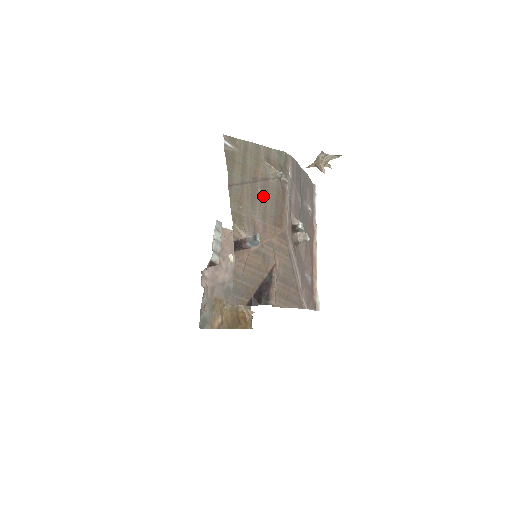
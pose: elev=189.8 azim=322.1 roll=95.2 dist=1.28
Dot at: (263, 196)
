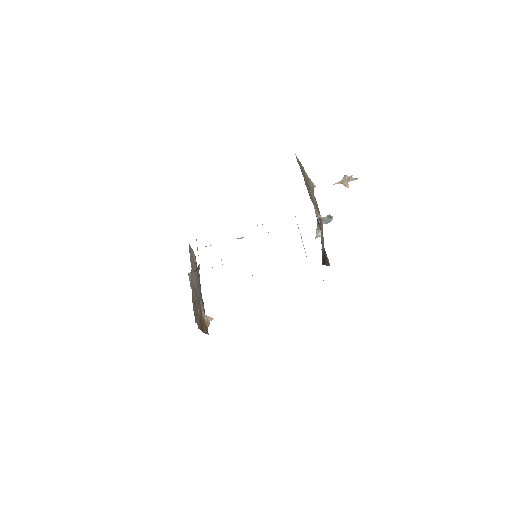
Dot at: (313, 197)
